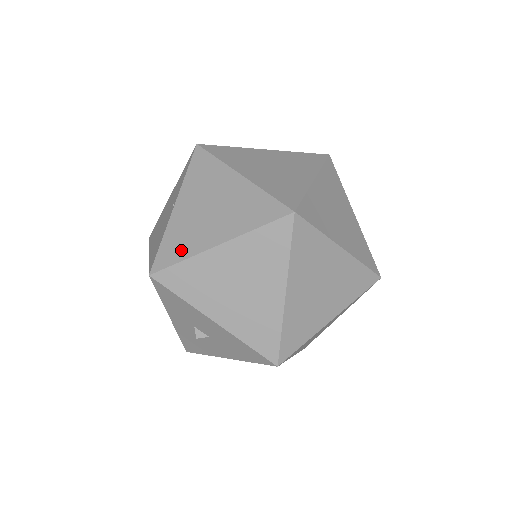
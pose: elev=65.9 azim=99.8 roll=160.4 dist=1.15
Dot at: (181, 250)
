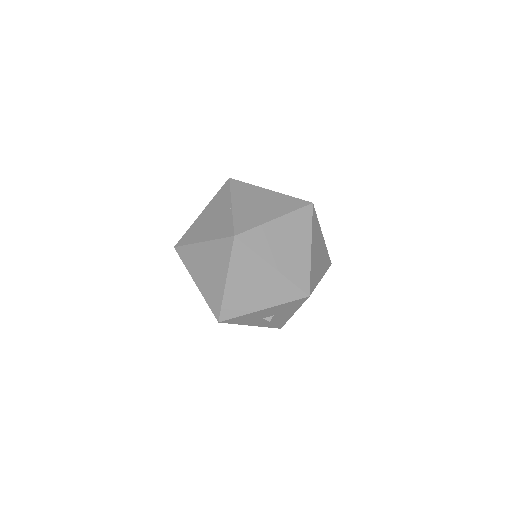
Dot at: (217, 299)
